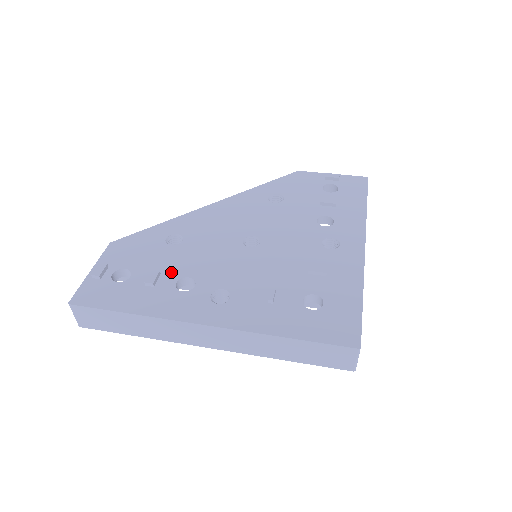
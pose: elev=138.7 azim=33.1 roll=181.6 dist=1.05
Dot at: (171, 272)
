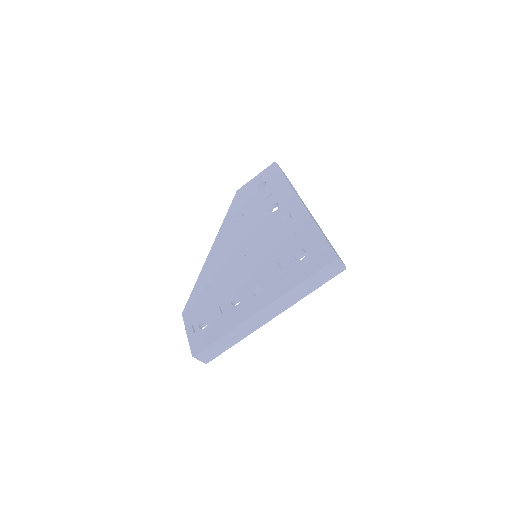
Dot at: (224, 301)
